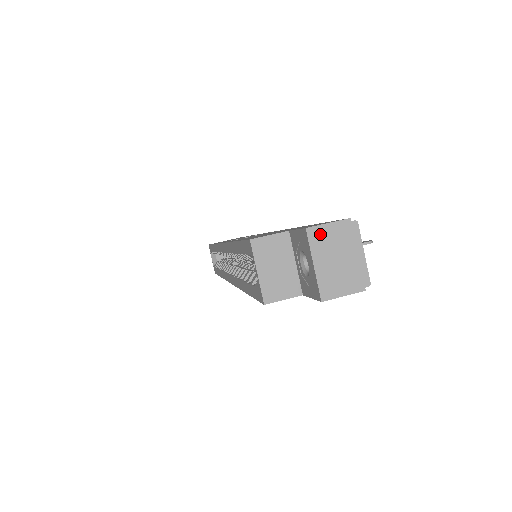
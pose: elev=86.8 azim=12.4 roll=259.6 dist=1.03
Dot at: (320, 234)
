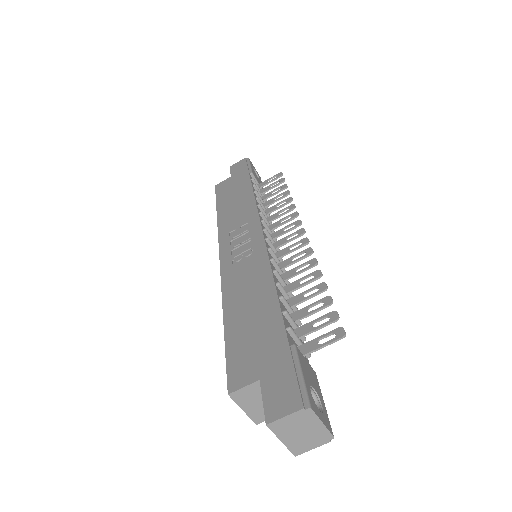
Dot at: (280, 424)
